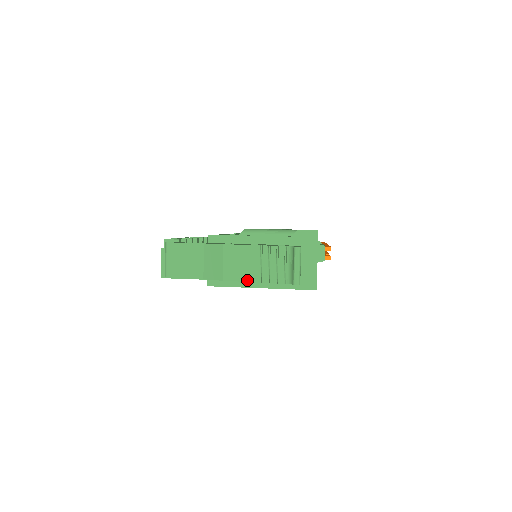
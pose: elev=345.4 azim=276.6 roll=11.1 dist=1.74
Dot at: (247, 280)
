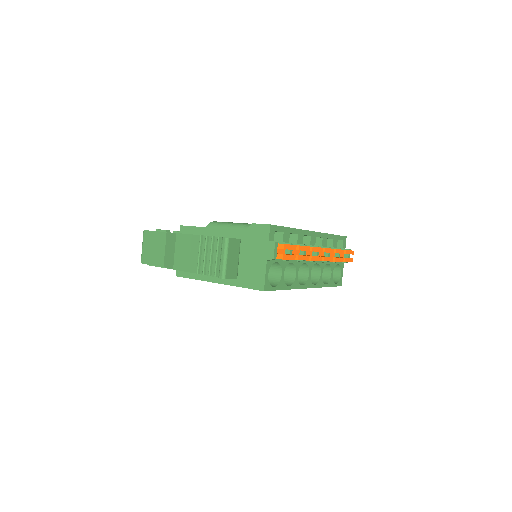
Dot at: (189, 270)
